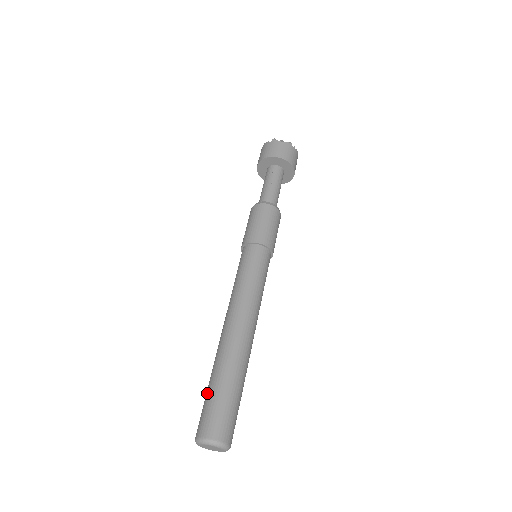
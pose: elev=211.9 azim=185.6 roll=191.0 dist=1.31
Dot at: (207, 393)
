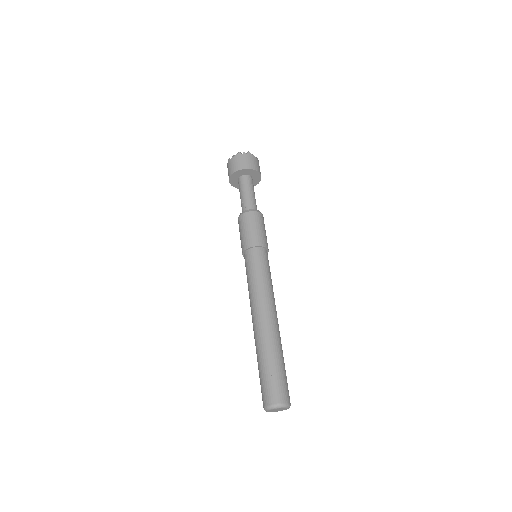
Dot at: (259, 375)
